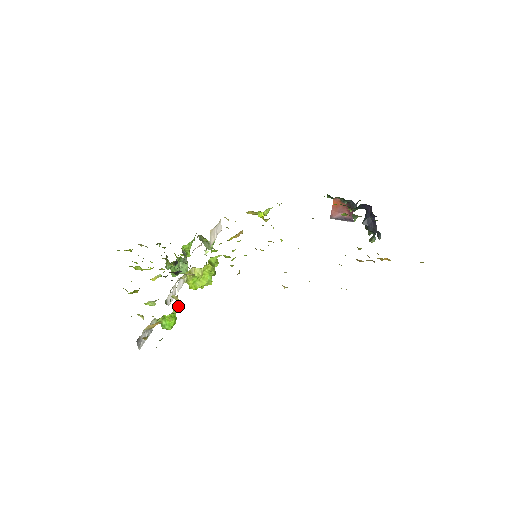
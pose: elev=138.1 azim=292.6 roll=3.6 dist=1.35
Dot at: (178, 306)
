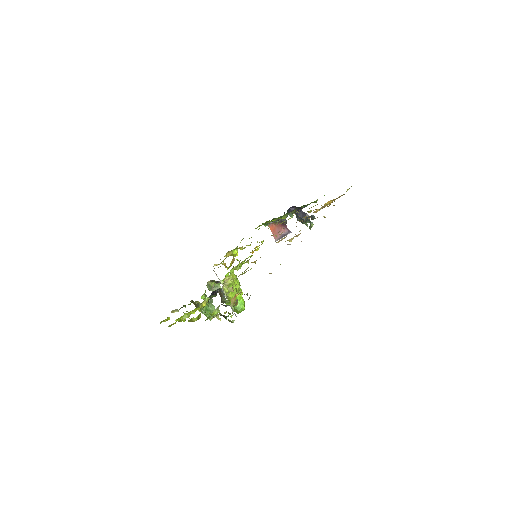
Dot at: occluded
